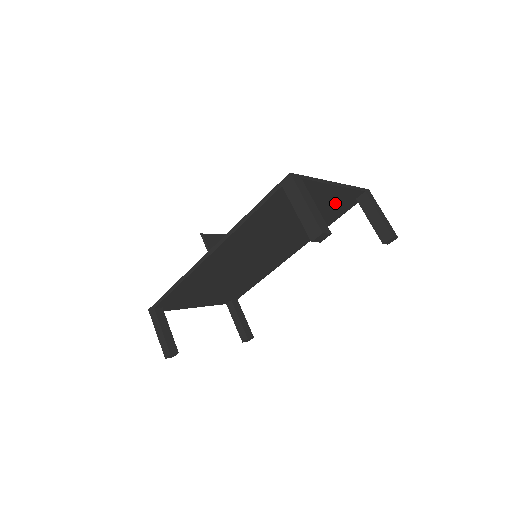
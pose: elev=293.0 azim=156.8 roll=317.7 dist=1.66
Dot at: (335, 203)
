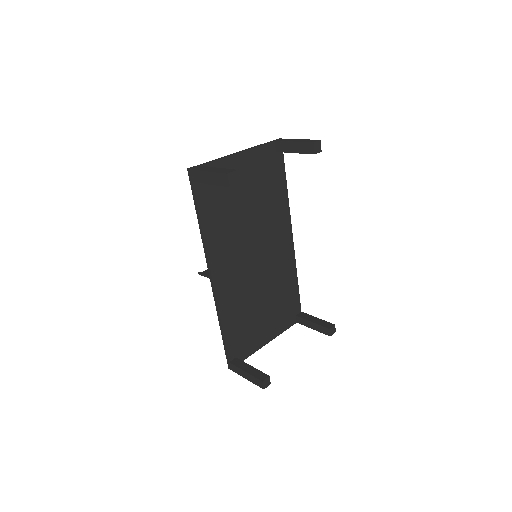
Dot at: (262, 167)
